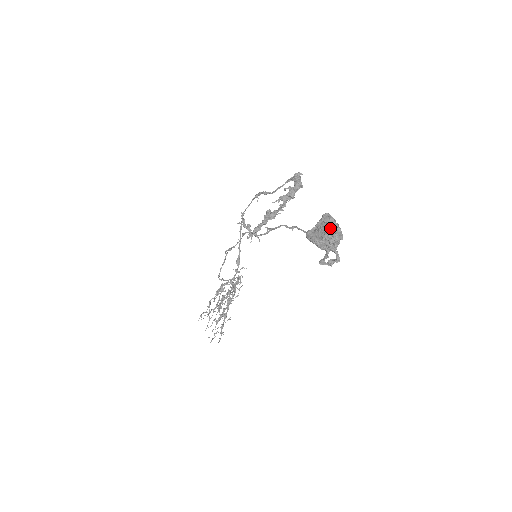
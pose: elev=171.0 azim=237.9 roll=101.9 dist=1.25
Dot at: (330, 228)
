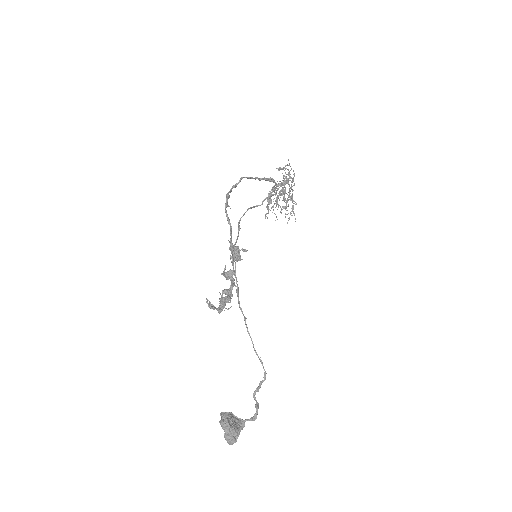
Dot at: (225, 436)
